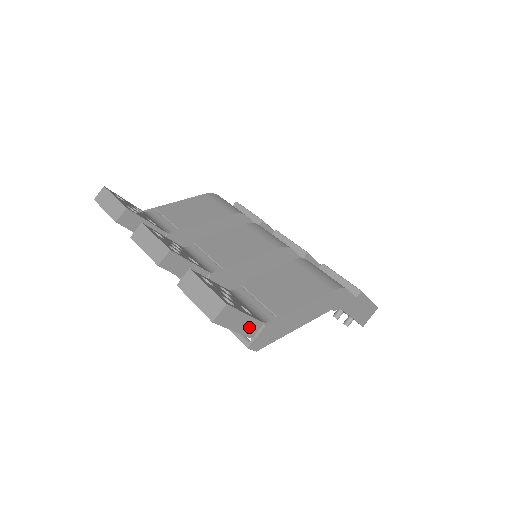
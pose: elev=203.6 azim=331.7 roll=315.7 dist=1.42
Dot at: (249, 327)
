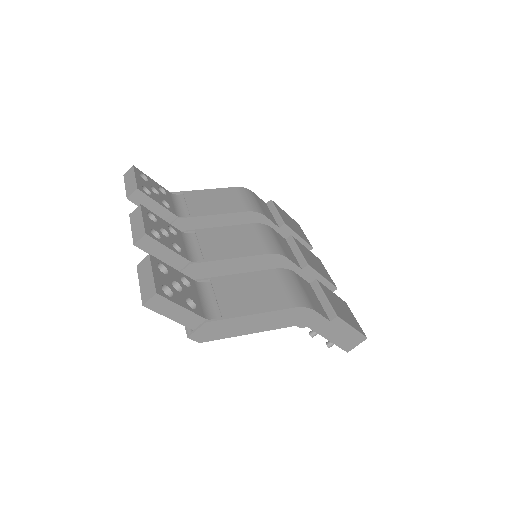
Dot at: (188, 319)
